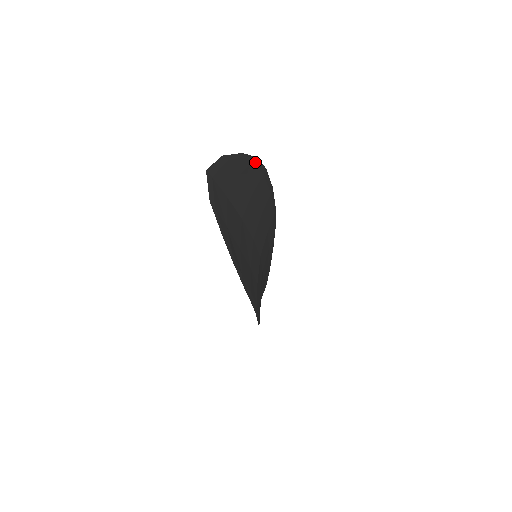
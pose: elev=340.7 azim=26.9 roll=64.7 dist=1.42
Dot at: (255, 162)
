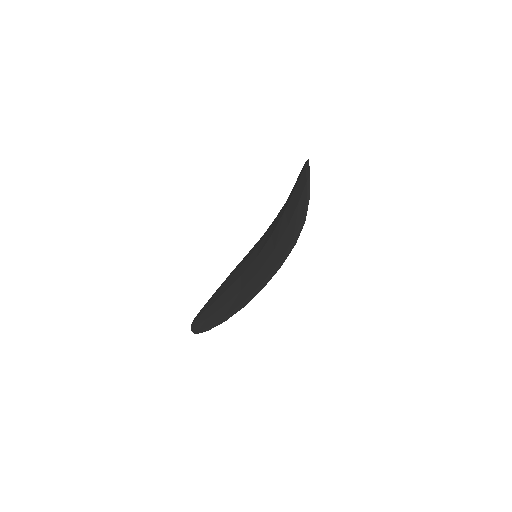
Dot at: occluded
